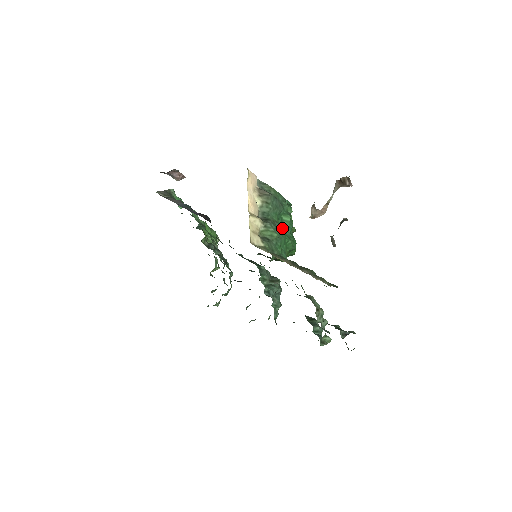
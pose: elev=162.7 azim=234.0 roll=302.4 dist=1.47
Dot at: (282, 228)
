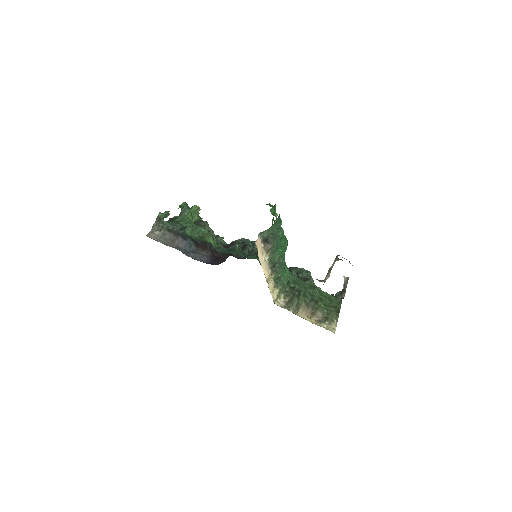
Dot at: (282, 252)
